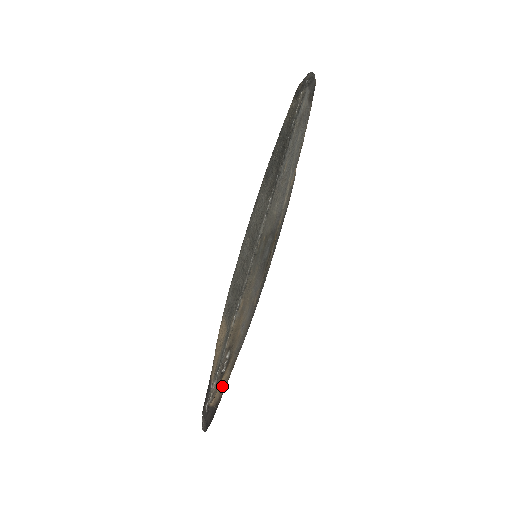
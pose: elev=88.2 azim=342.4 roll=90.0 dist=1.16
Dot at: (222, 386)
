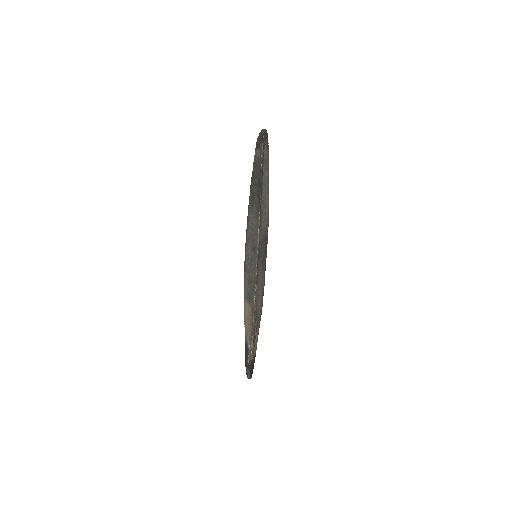
Dot at: (255, 346)
